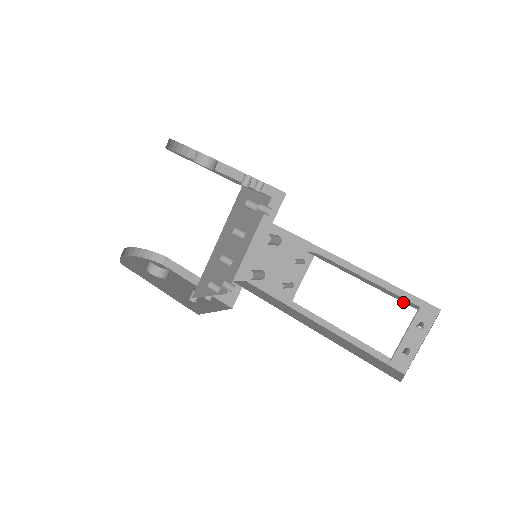
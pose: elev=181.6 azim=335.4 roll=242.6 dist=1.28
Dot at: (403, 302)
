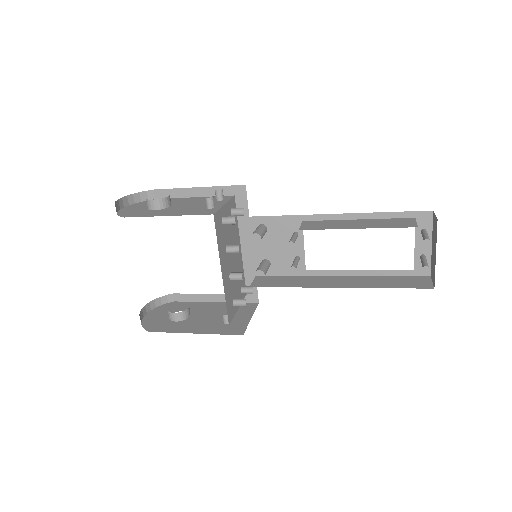
Dot at: (403, 227)
